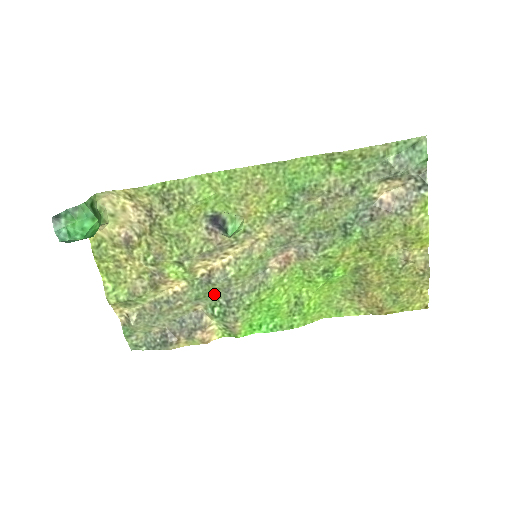
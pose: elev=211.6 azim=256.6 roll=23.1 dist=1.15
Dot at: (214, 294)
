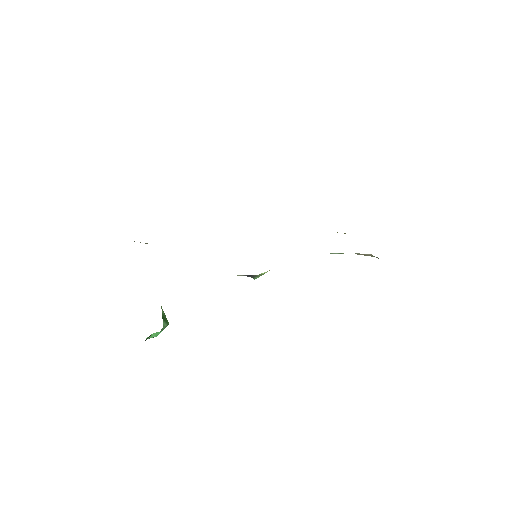
Dot at: occluded
